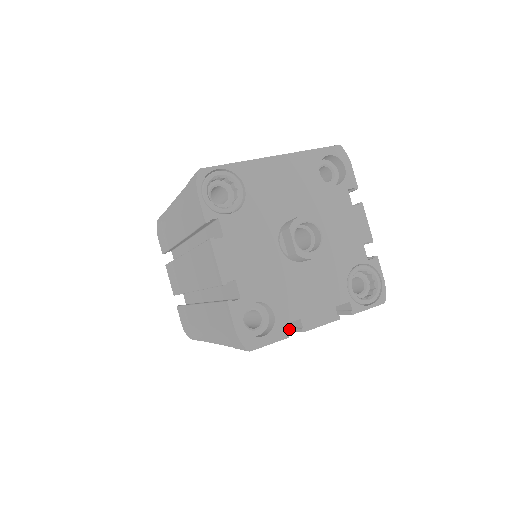
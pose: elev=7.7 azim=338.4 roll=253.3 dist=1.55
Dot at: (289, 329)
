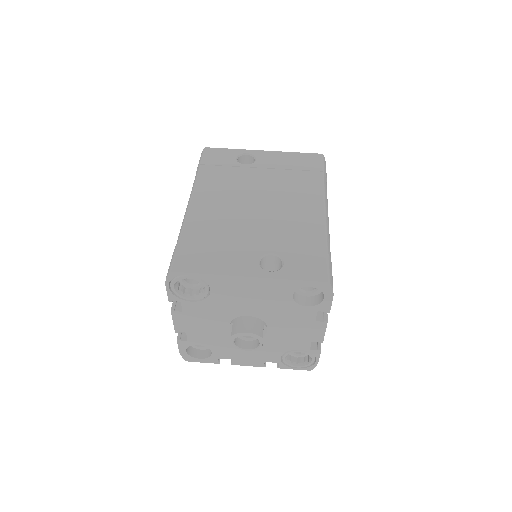
Dot at: occluded
